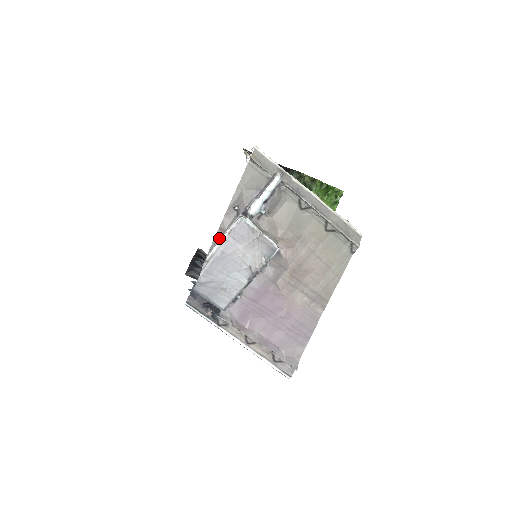
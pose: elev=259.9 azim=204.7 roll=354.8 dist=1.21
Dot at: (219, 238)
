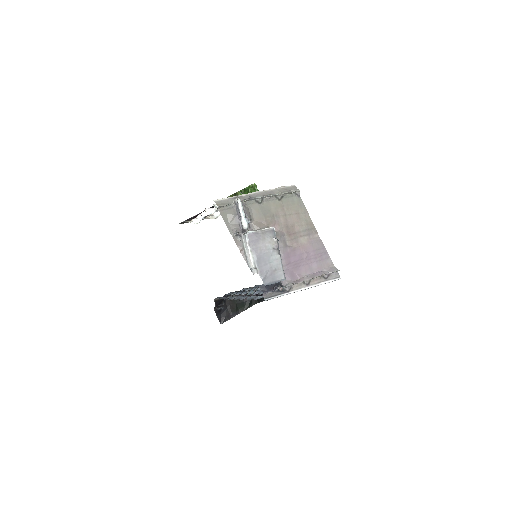
Dot at: (245, 255)
